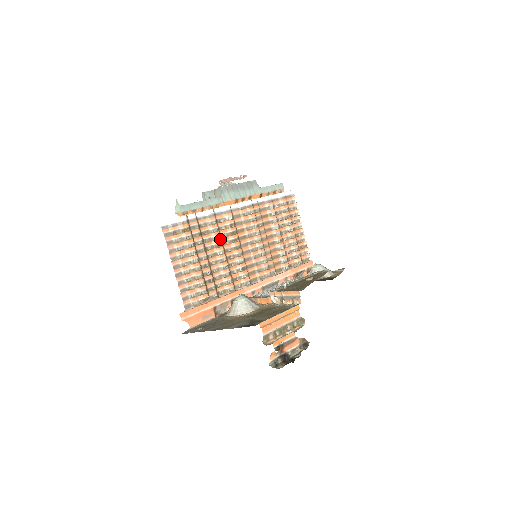
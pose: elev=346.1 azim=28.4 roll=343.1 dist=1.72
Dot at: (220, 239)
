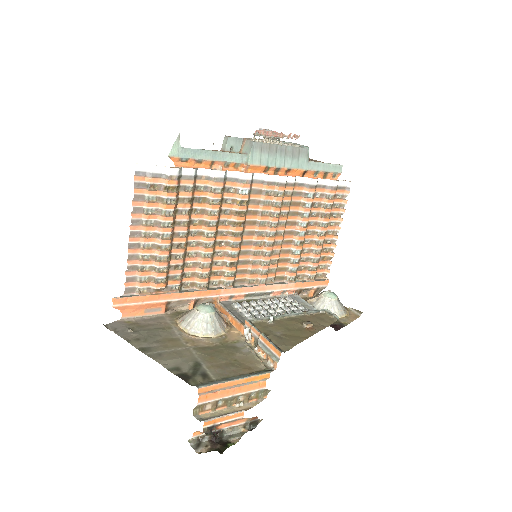
Dot at: (217, 216)
